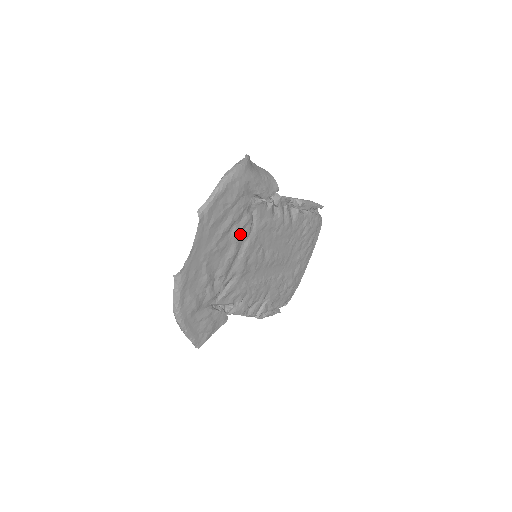
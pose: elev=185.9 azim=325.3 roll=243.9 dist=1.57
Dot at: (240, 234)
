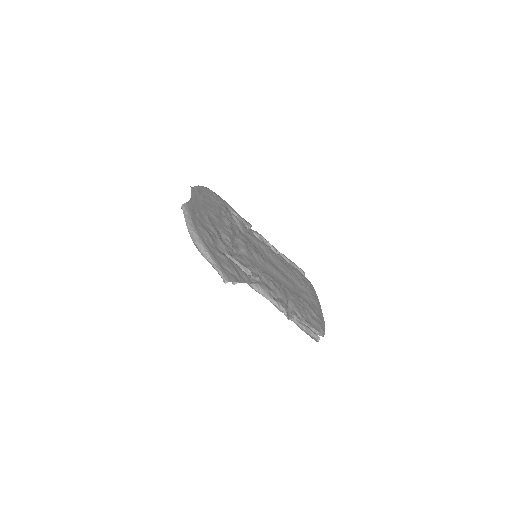
Dot at: (231, 223)
